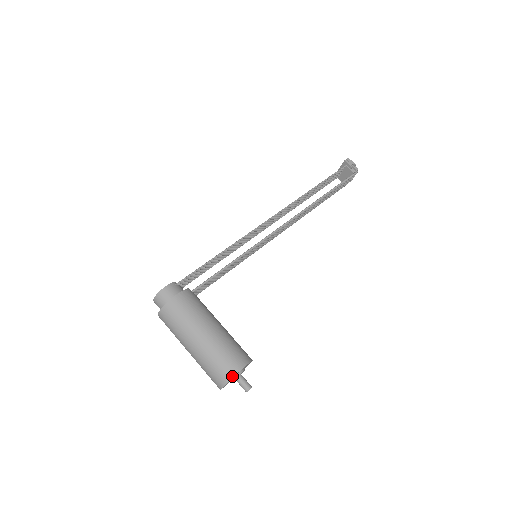
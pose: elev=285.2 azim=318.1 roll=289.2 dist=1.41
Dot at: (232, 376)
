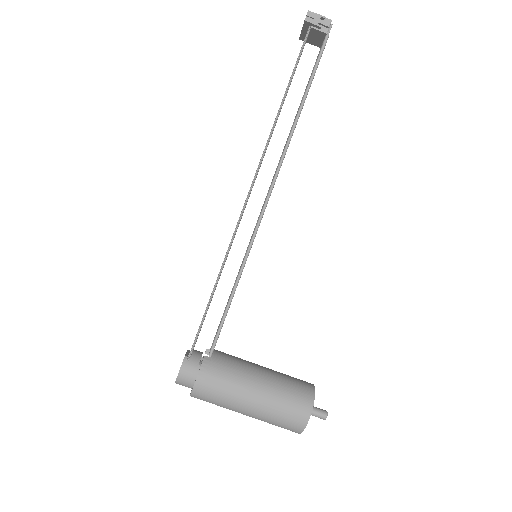
Dot at: (303, 428)
